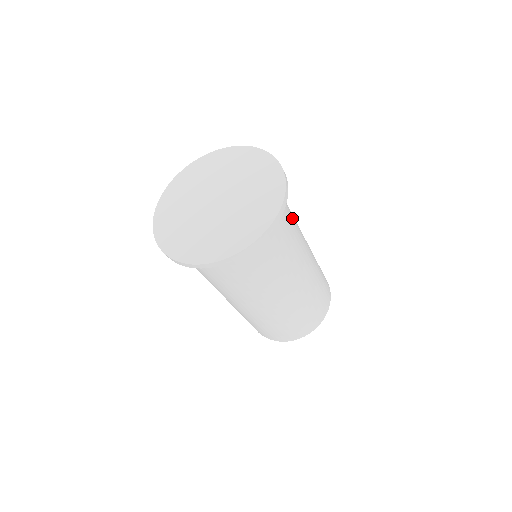
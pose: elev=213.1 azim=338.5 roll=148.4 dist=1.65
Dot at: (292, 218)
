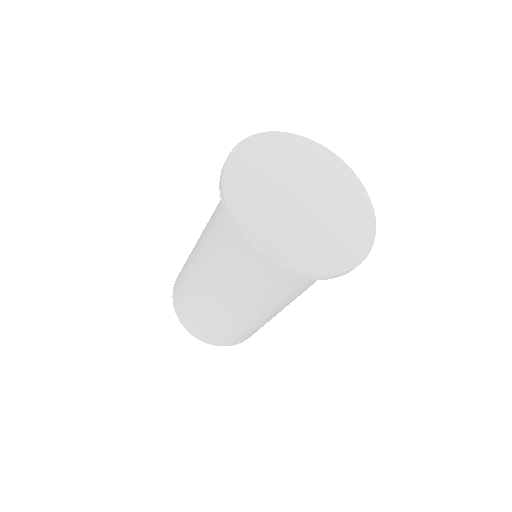
Dot at: occluded
